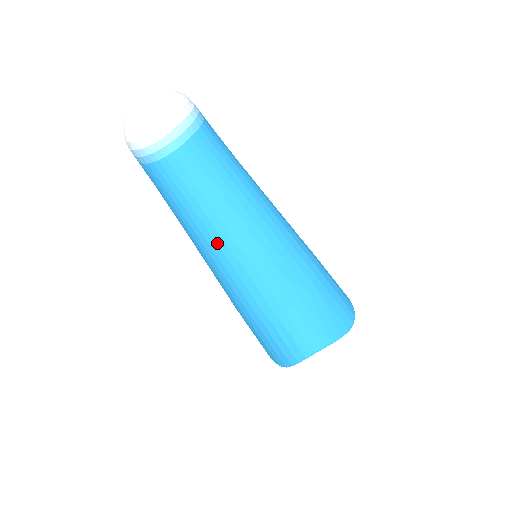
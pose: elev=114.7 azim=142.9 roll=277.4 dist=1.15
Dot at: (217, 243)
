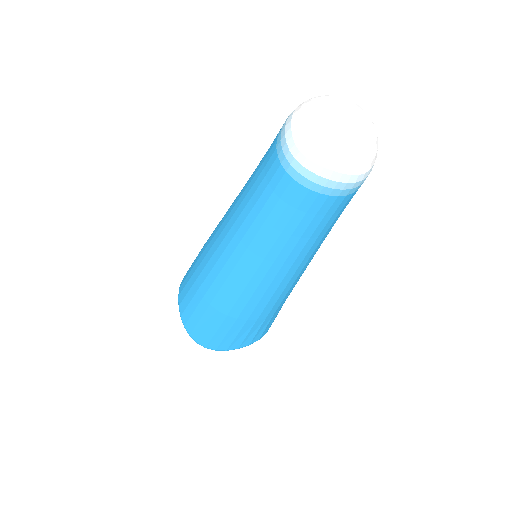
Dot at: (300, 265)
